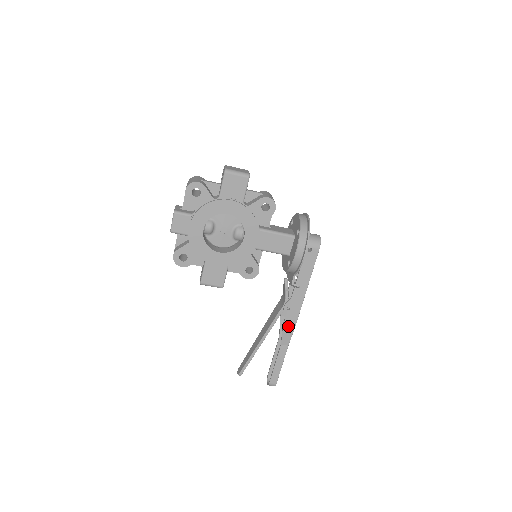
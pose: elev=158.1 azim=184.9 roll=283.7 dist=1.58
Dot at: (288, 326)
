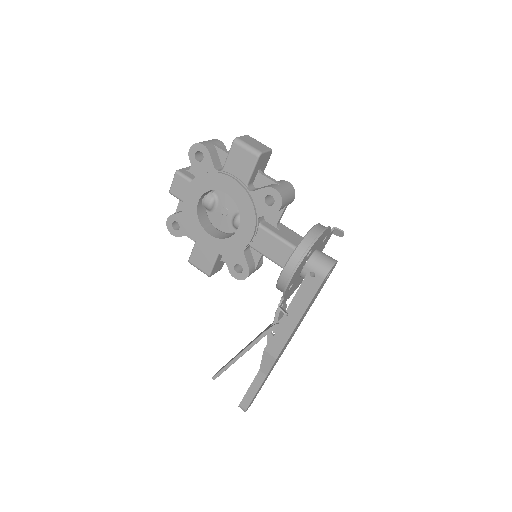
Dot at: (269, 353)
